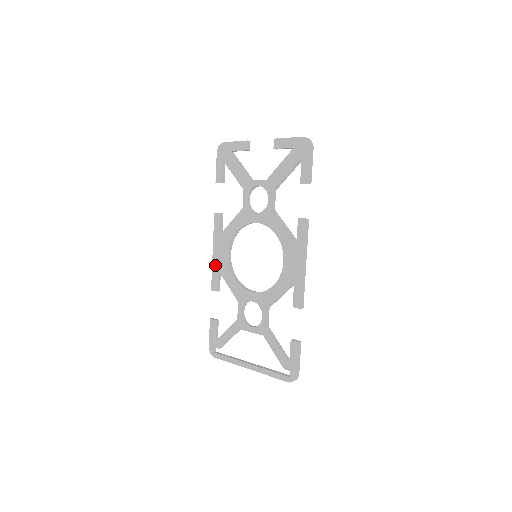
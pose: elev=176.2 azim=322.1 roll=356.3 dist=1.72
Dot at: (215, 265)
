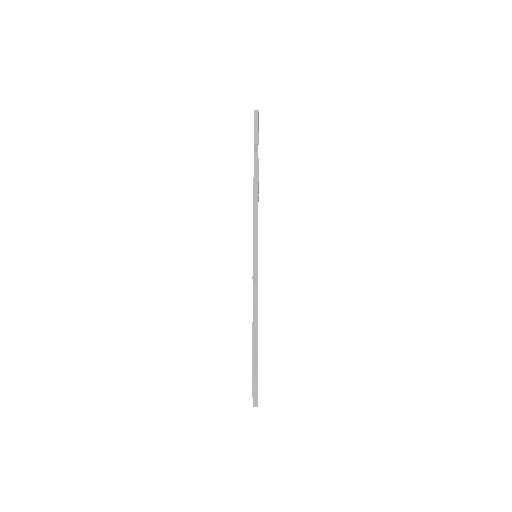
Dot at: occluded
